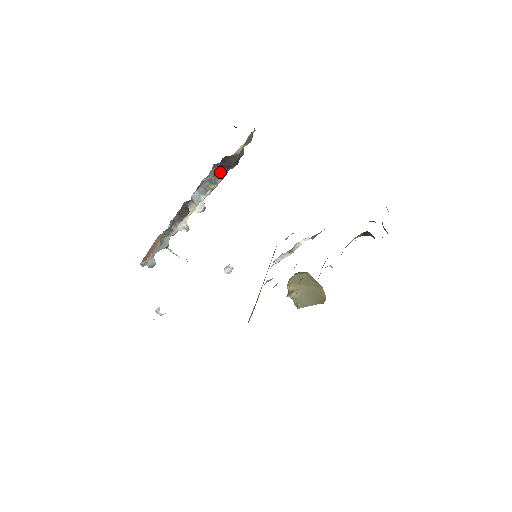
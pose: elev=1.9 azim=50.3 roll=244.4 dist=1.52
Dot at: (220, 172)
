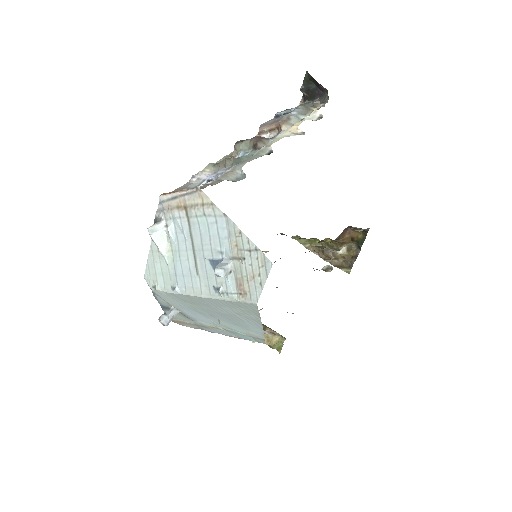
Dot at: occluded
